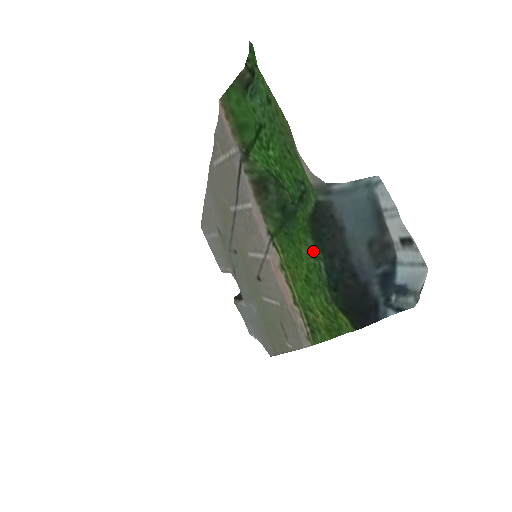
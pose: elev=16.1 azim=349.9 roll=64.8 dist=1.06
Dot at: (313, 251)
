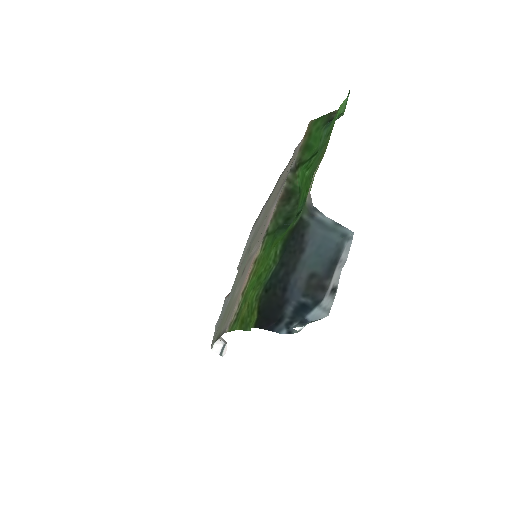
Dot at: (276, 255)
